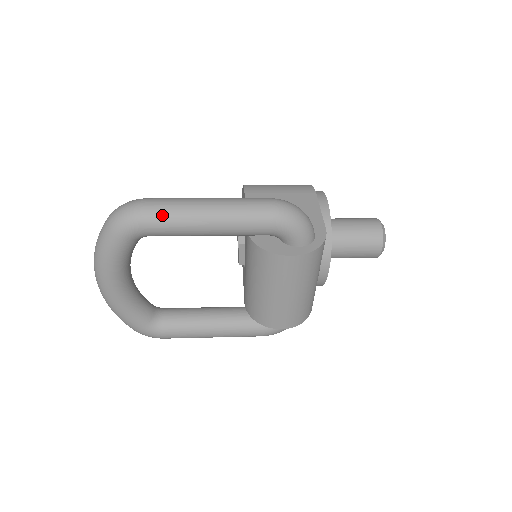
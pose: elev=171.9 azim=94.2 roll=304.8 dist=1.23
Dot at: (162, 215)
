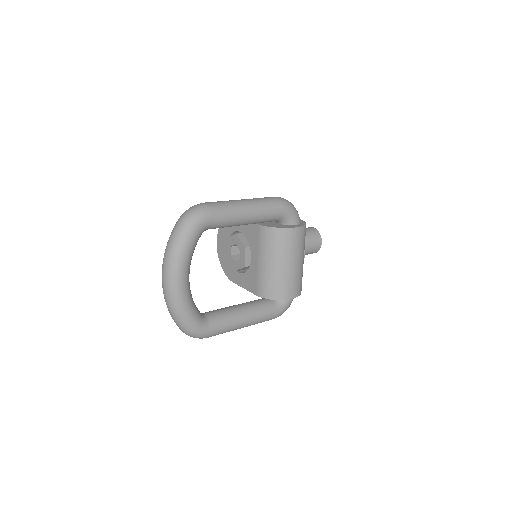
Dot at: (221, 208)
